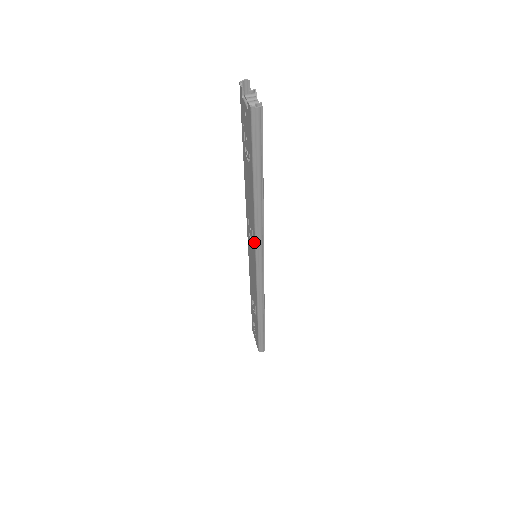
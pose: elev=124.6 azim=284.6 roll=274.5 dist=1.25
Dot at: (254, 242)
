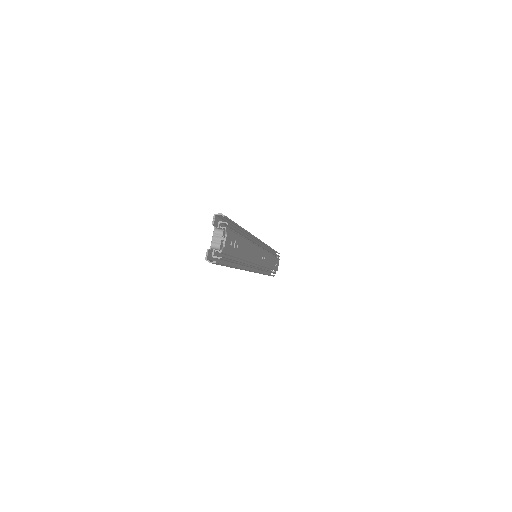
Dot at: (243, 266)
